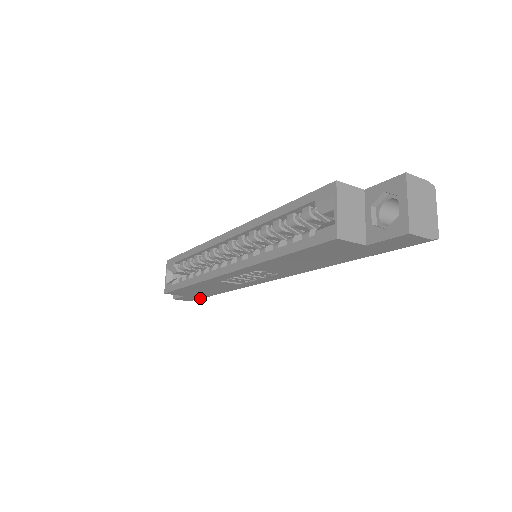
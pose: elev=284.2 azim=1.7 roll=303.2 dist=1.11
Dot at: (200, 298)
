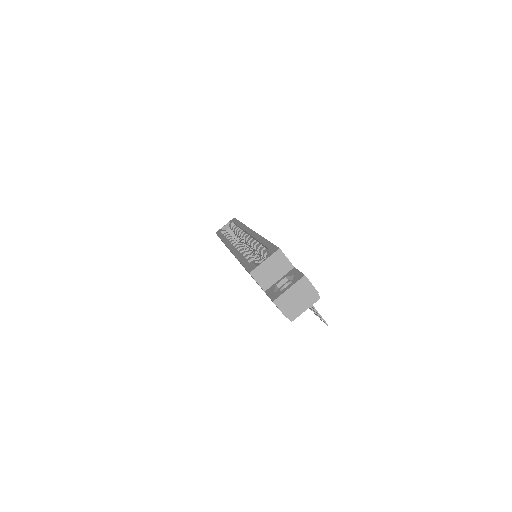
Dot at: occluded
